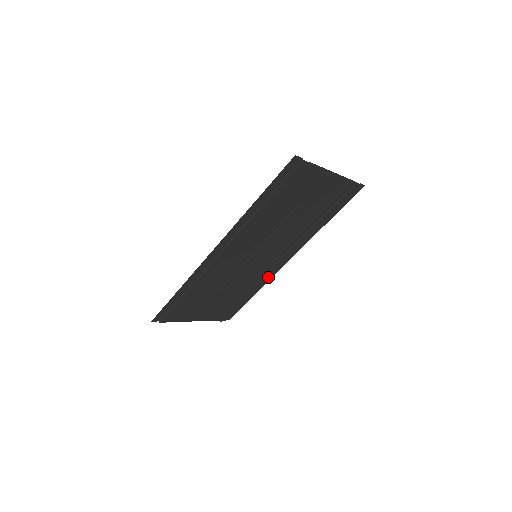
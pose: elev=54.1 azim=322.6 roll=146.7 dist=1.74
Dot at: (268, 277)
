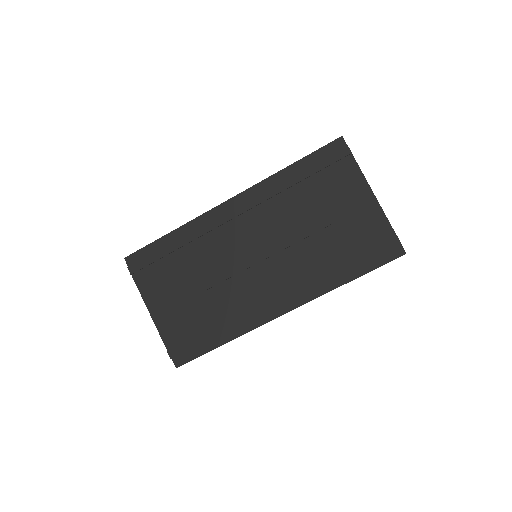
Dot at: (251, 318)
